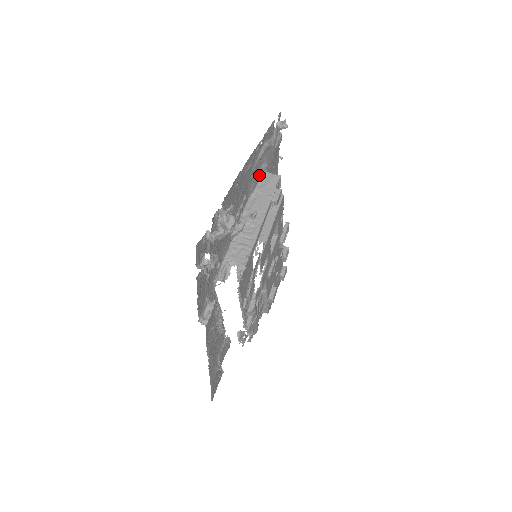
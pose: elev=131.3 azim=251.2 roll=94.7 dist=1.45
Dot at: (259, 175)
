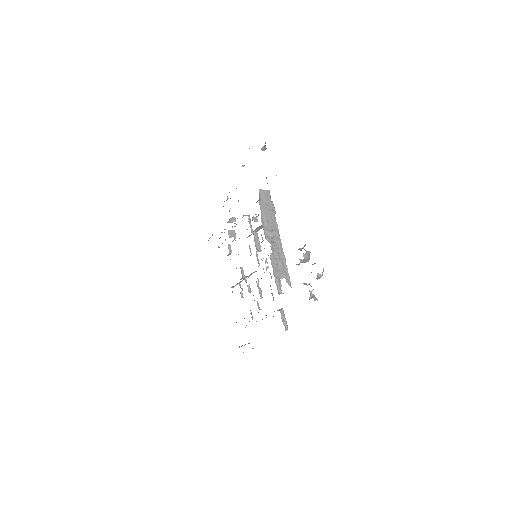
Dot at: occluded
